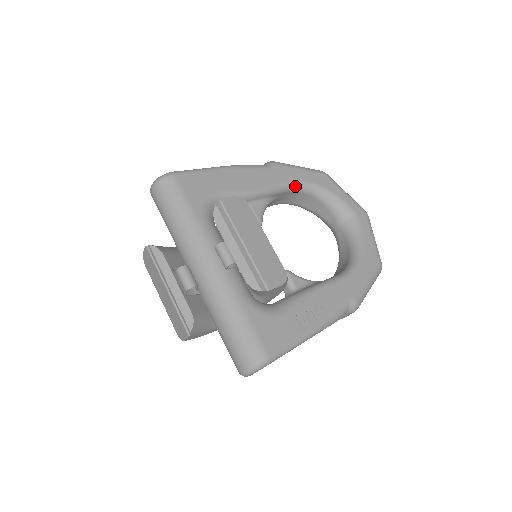
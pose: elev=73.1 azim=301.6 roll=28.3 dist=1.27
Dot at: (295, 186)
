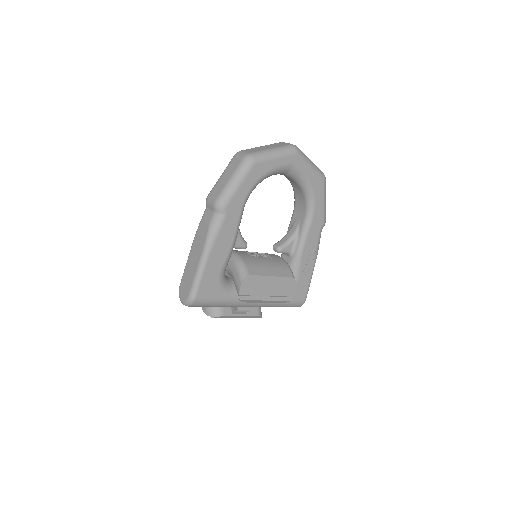
Dot at: occluded
